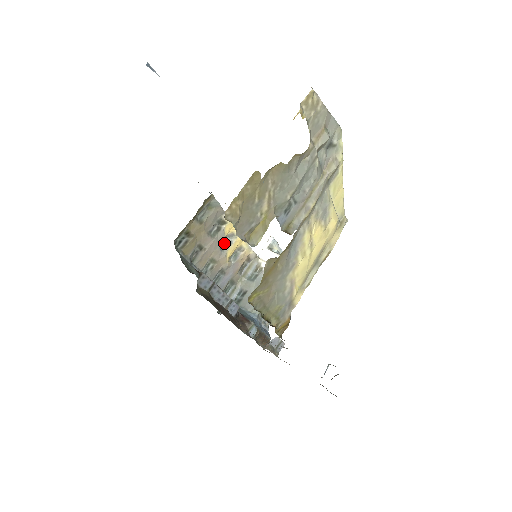
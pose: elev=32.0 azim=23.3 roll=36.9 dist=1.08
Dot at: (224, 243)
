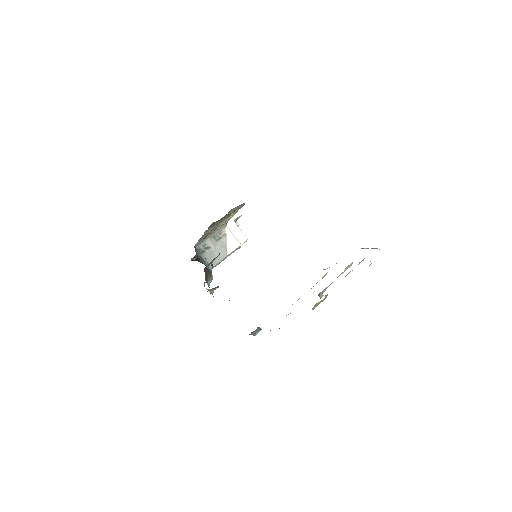
Dot at: occluded
